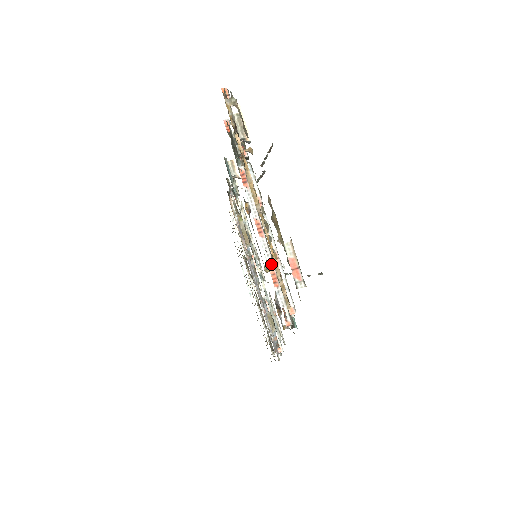
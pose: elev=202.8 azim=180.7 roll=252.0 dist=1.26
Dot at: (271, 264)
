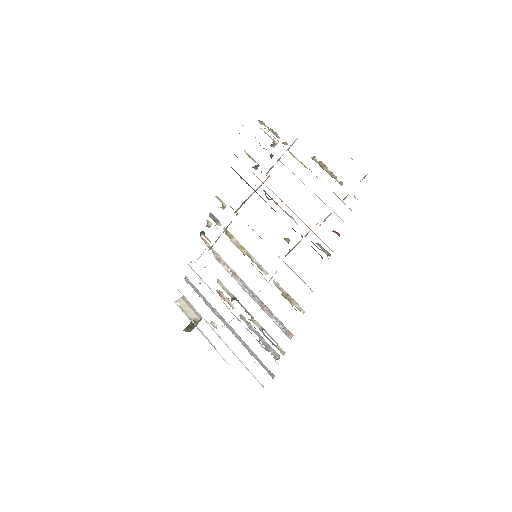
Dot at: (302, 221)
